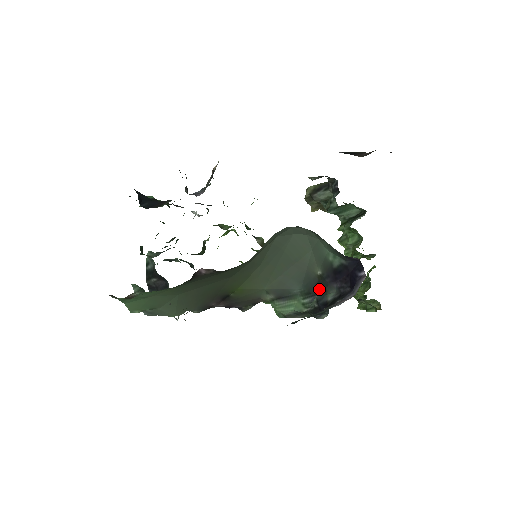
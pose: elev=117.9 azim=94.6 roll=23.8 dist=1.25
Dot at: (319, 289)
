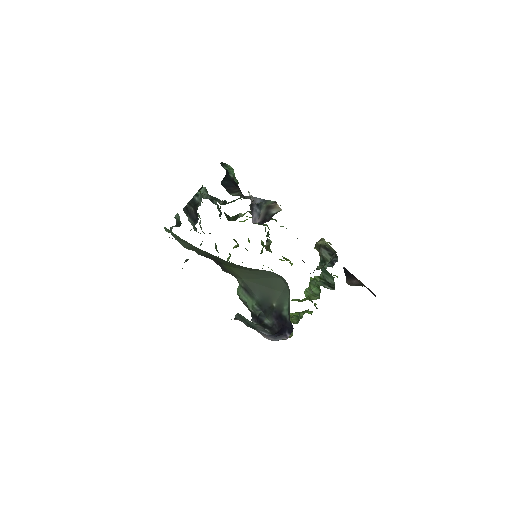
Dot at: (266, 311)
